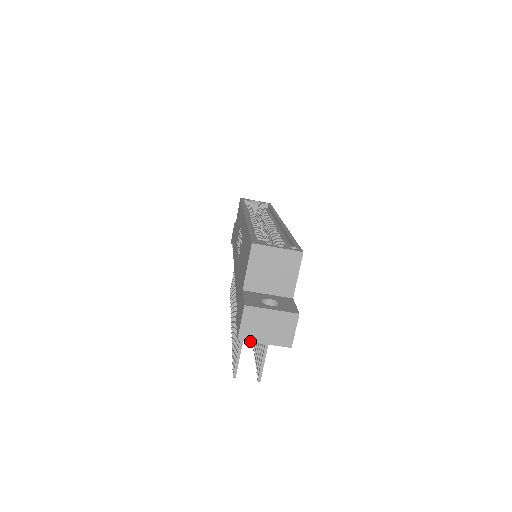
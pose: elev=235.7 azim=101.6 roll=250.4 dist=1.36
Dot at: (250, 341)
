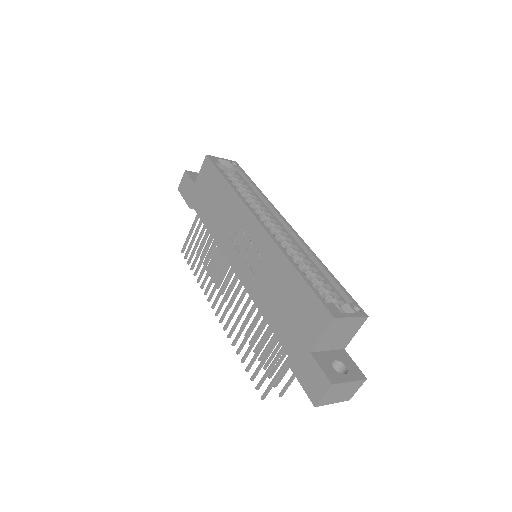
Dot at: (323, 405)
